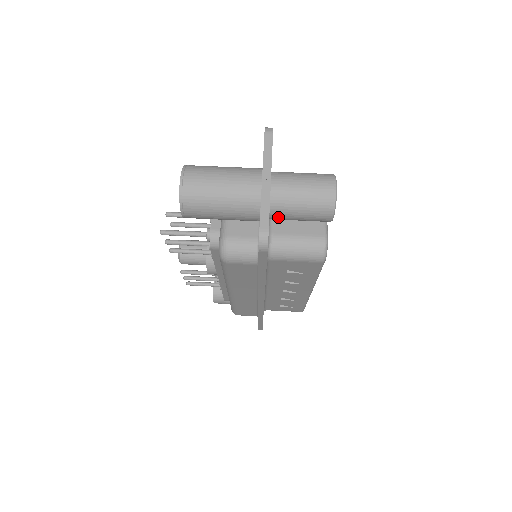
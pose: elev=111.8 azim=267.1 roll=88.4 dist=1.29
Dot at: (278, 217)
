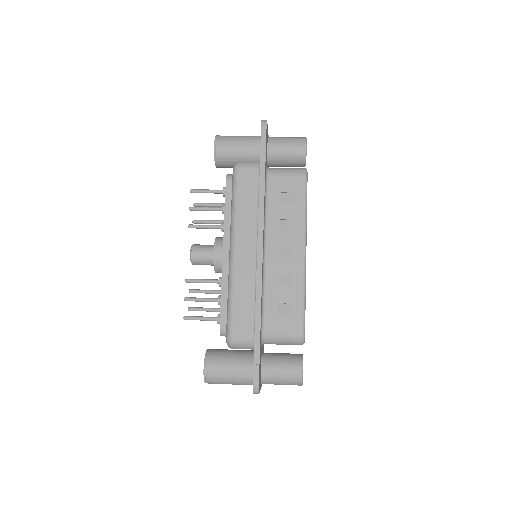
Dot at: (273, 147)
